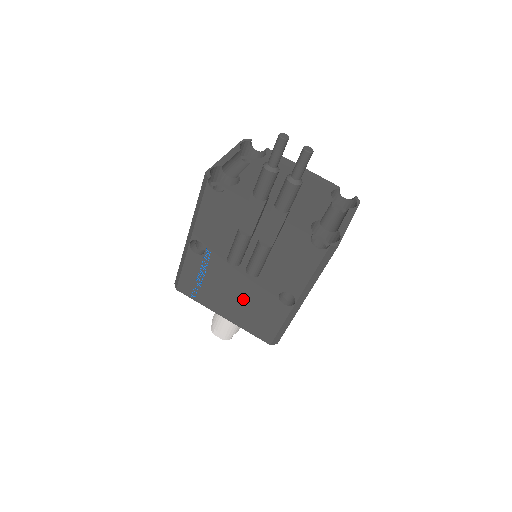
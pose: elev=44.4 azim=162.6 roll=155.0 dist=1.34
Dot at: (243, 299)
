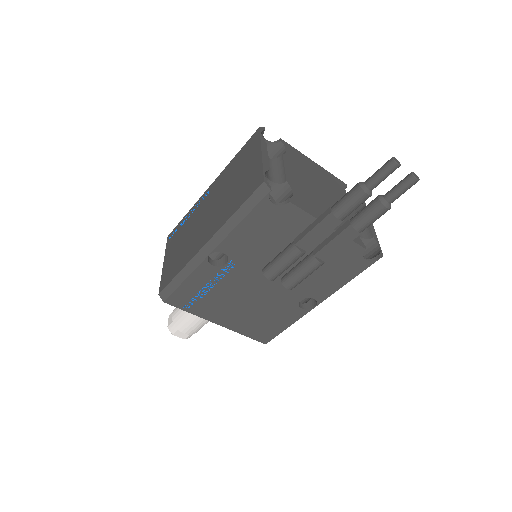
Dot at: (254, 307)
